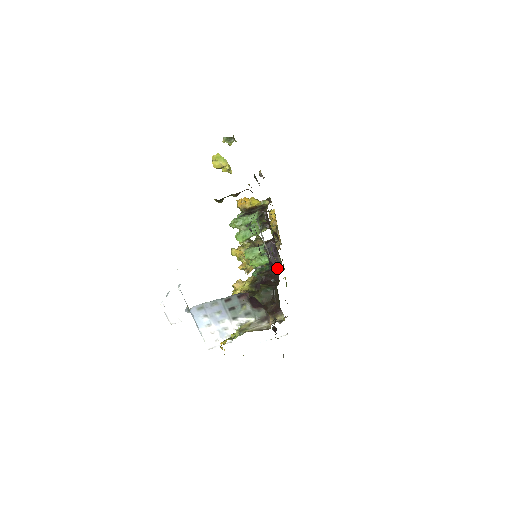
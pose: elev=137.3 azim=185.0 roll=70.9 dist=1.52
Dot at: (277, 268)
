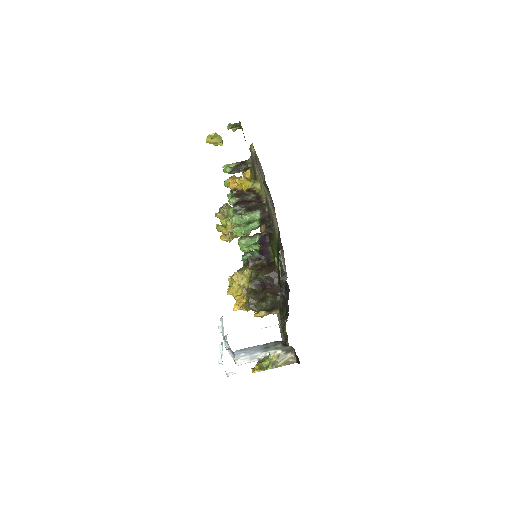
Dot at: (276, 272)
